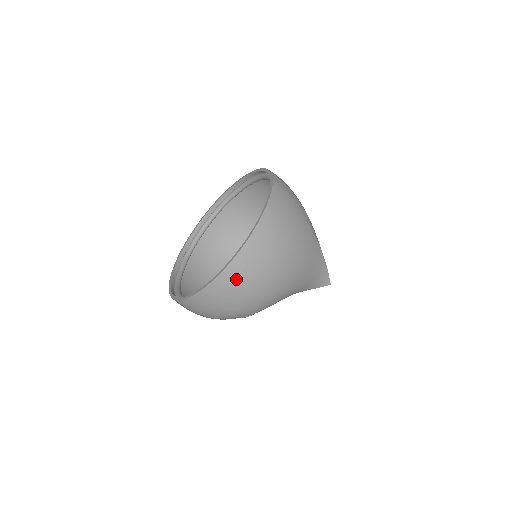
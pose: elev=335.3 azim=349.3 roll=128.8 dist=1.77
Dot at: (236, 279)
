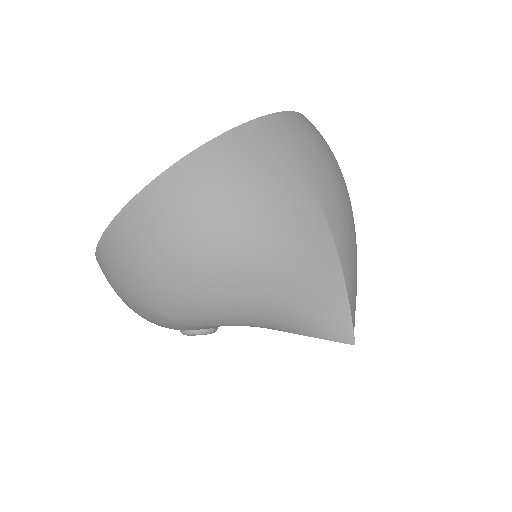
Dot at: (136, 233)
